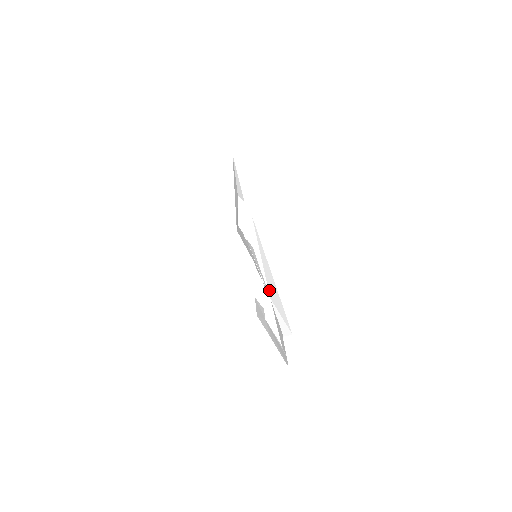
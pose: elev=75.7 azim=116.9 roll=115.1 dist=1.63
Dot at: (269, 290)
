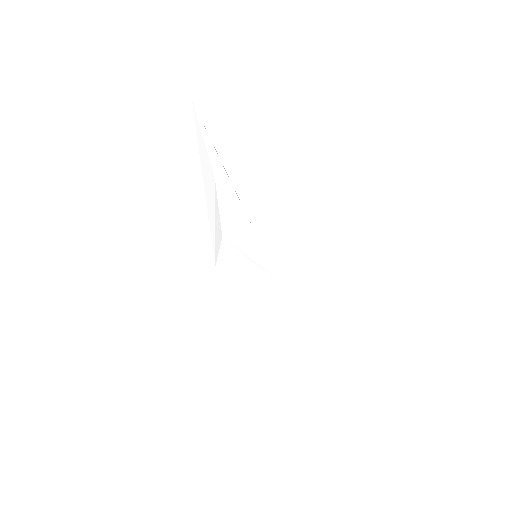
Dot at: (284, 281)
